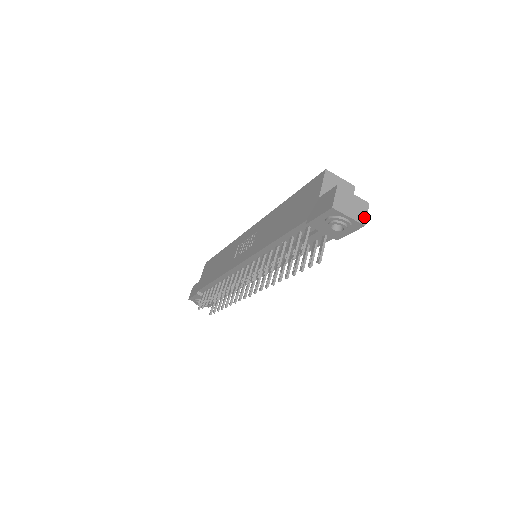
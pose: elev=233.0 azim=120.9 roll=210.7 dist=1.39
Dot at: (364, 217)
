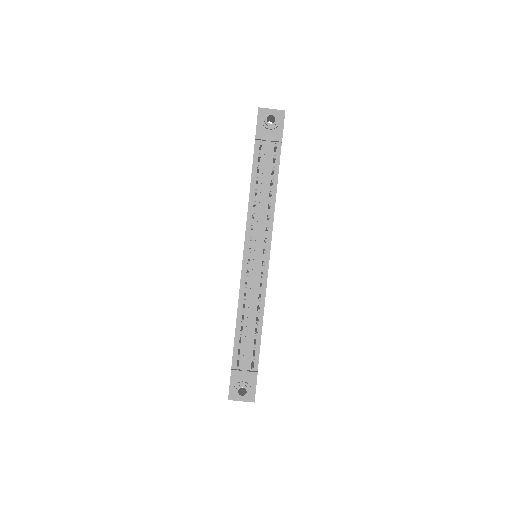
Dot at: (283, 112)
